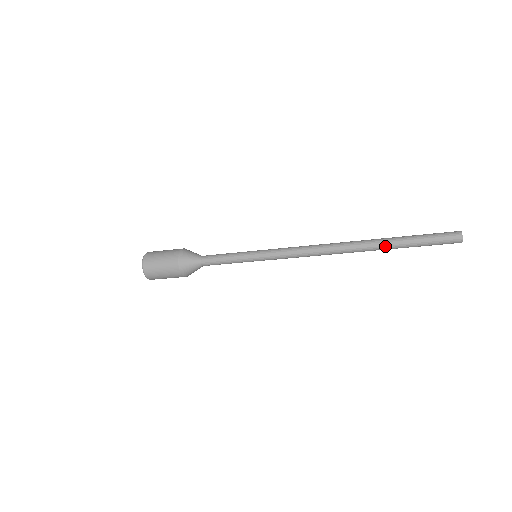
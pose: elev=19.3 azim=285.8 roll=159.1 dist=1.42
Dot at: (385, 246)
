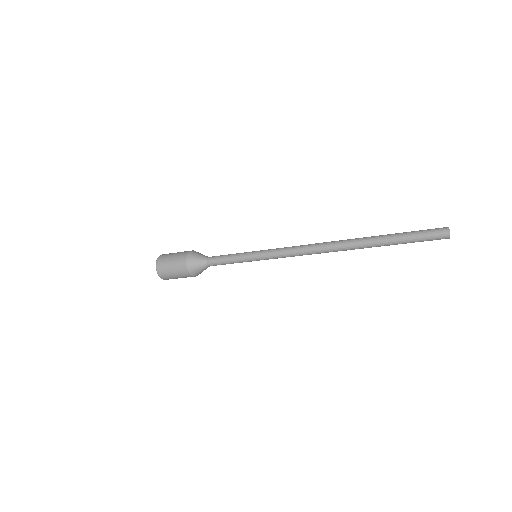
Dot at: (374, 239)
